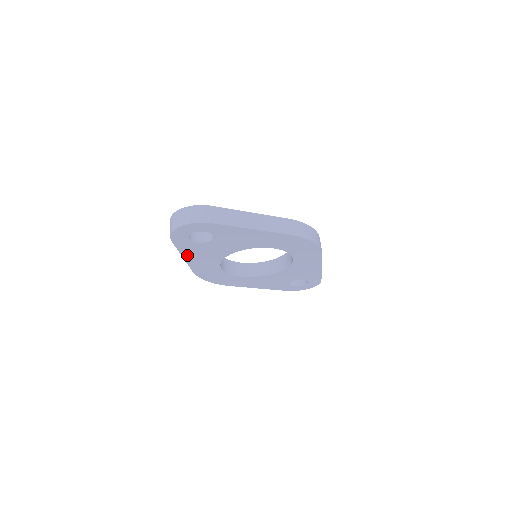
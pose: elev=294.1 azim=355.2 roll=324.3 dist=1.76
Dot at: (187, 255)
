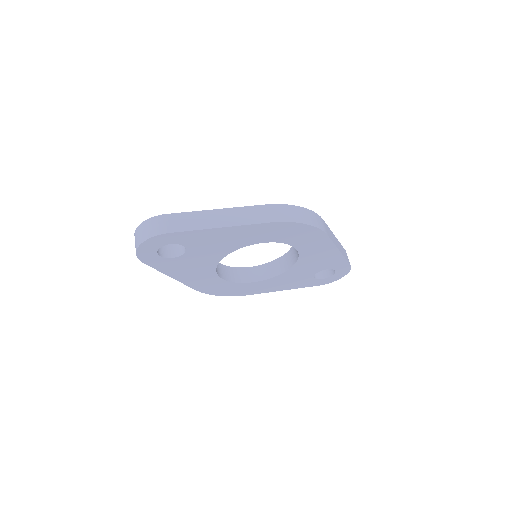
Dot at: (173, 274)
